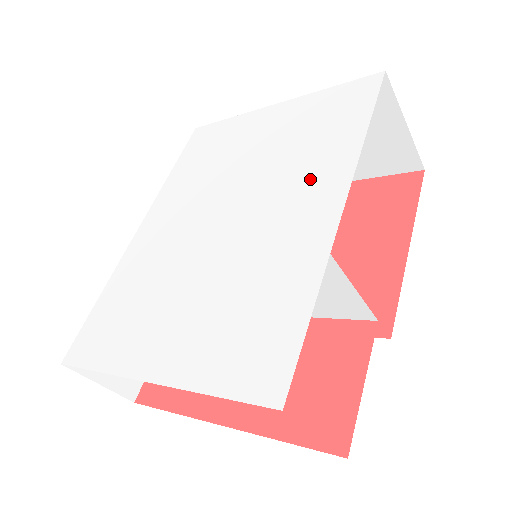
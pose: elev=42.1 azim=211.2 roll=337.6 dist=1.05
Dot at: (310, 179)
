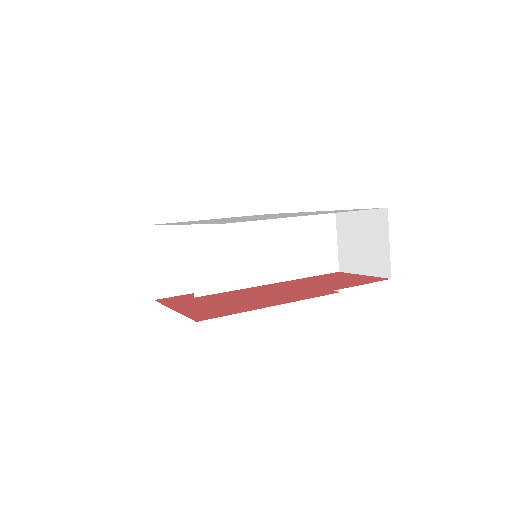
Dot at: occluded
